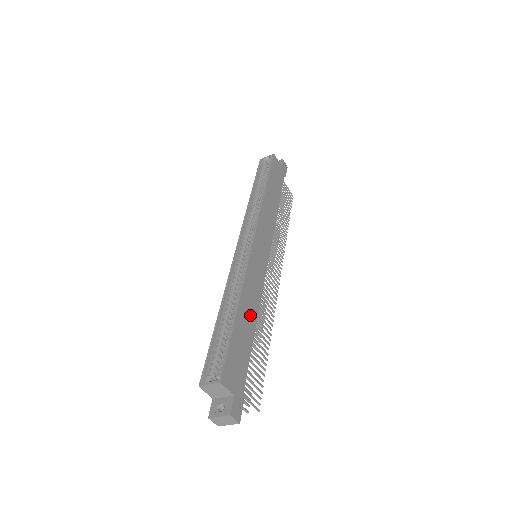
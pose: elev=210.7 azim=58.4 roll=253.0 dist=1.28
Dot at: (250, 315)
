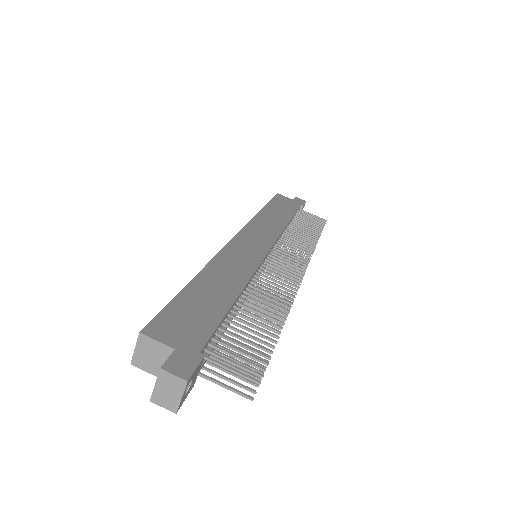
Dot at: (225, 285)
